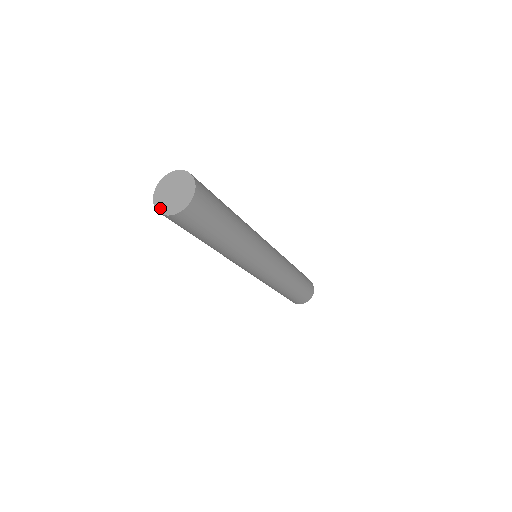
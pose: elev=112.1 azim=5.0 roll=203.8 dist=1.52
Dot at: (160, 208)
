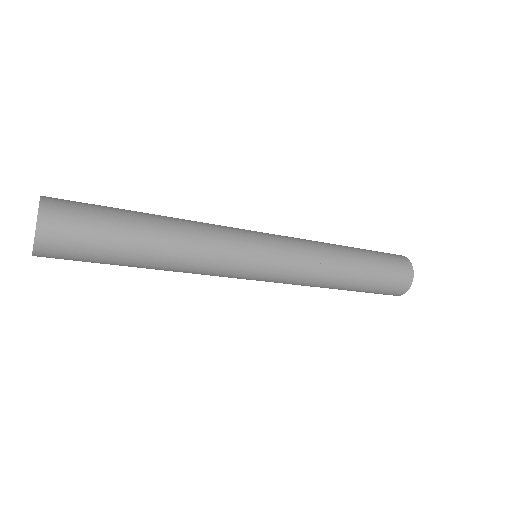
Dot at: occluded
